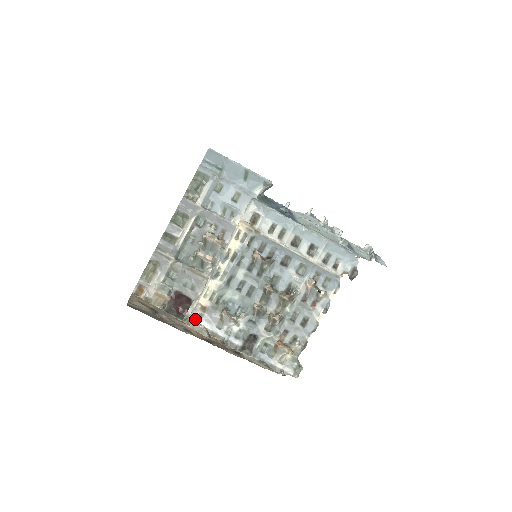
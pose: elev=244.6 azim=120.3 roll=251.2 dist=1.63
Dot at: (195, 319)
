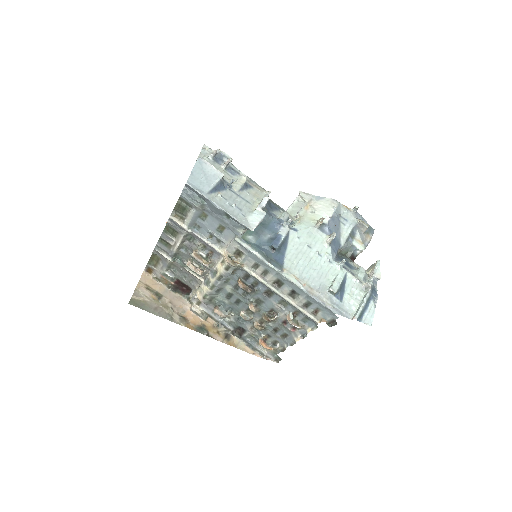
Dot at: (195, 303)
